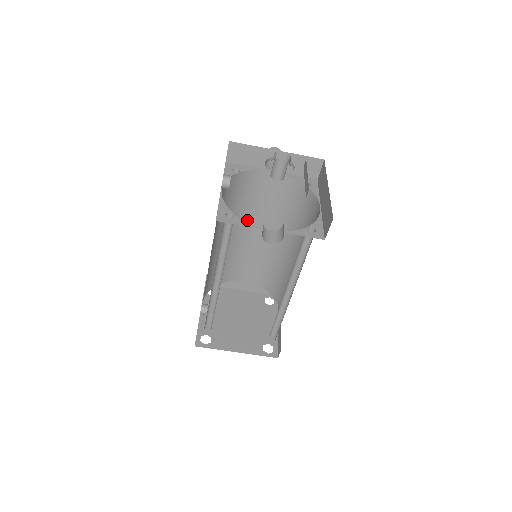
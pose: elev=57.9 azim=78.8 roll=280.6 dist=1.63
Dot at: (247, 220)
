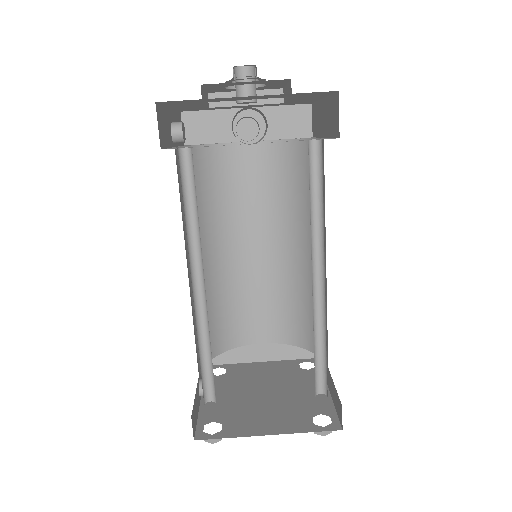
Dot at: (236, 230)
